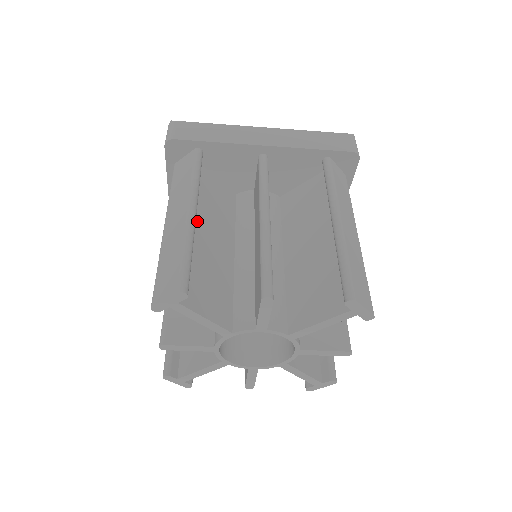
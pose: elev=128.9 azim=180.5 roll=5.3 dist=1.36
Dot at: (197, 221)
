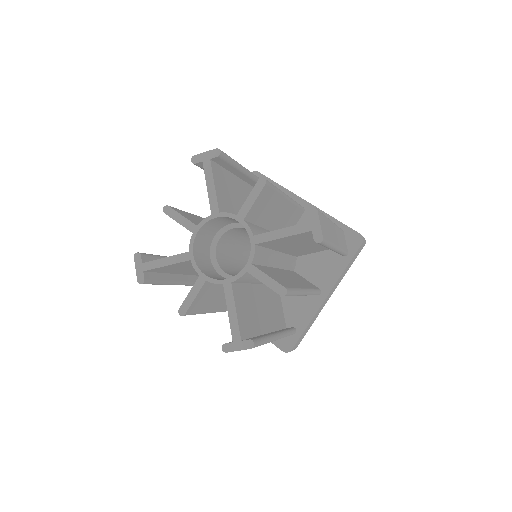
Dot at: (243, 187)
